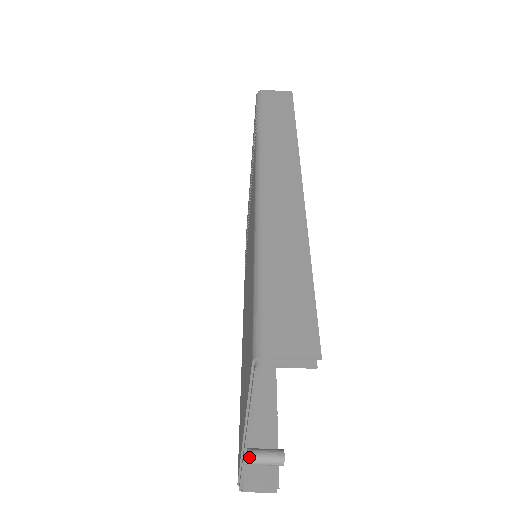
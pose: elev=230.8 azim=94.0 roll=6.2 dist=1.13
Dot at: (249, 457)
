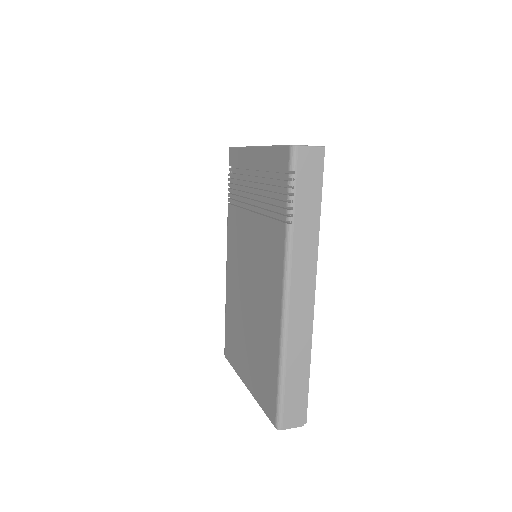
Dot at: occluded
